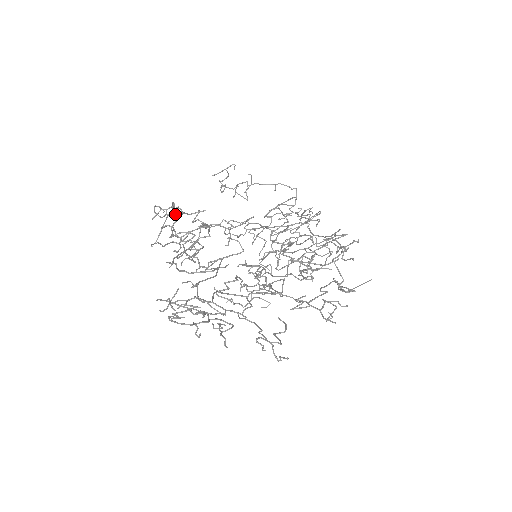
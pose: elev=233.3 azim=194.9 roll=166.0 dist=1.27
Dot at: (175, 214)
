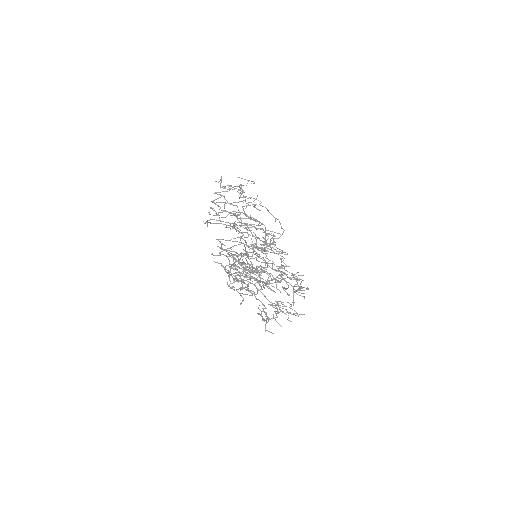
Dot at: (242, 197)
